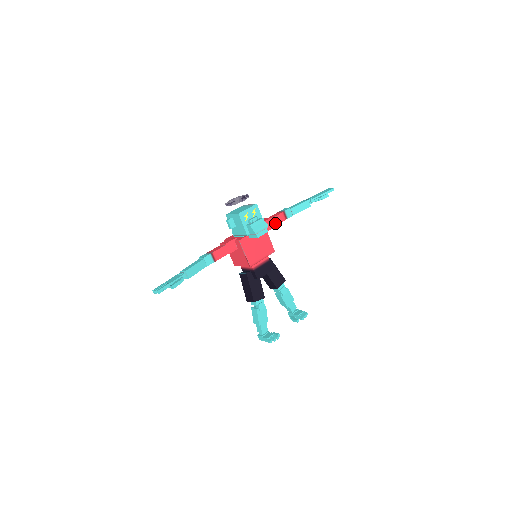
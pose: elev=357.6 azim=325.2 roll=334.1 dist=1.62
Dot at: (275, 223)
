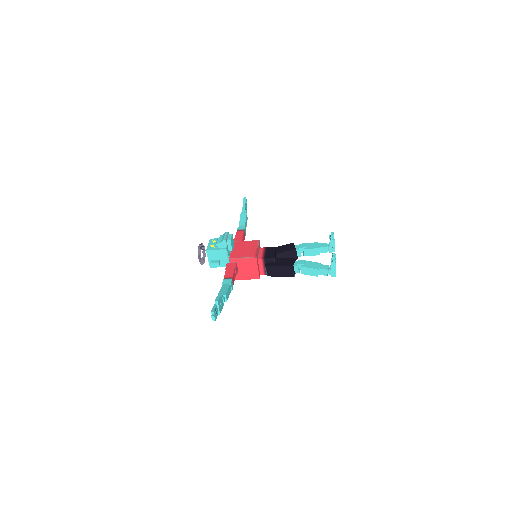
Dot at: (240, 237)
